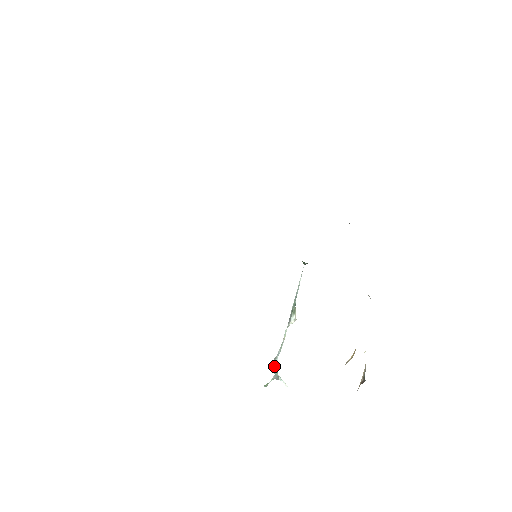
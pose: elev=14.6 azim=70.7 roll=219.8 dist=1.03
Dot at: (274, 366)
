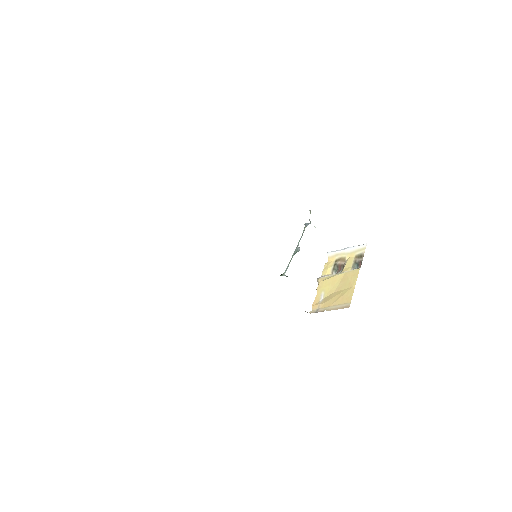
Dot at: (307, 223)
